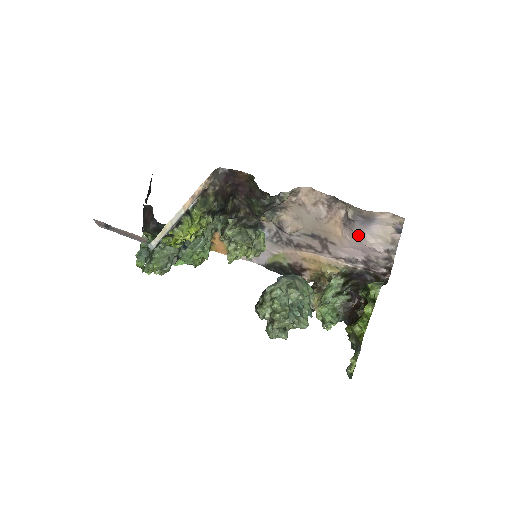
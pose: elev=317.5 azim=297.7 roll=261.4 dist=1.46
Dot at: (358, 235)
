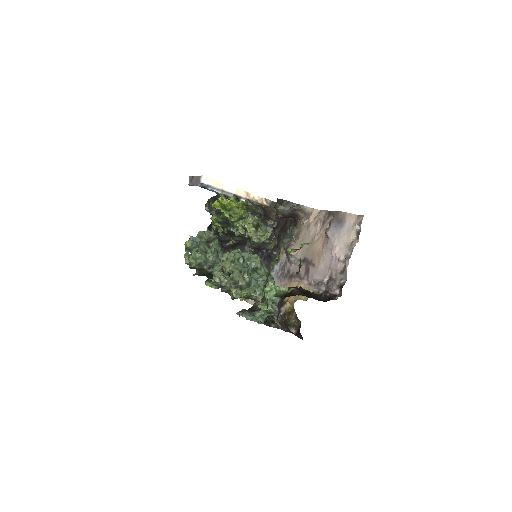
Dot at: (330, 242)
